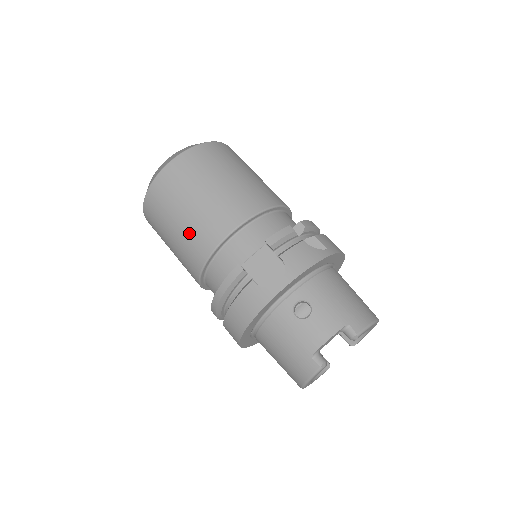
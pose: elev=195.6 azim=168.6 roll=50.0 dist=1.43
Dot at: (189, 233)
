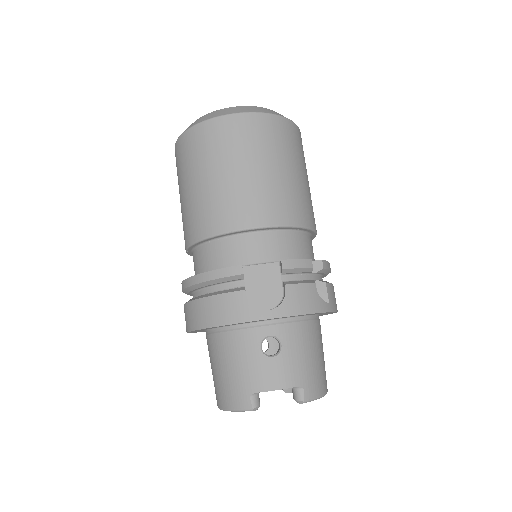
Dot at: (212, 197)
